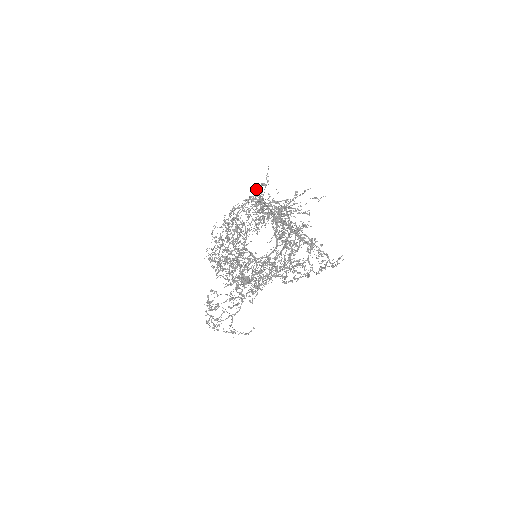
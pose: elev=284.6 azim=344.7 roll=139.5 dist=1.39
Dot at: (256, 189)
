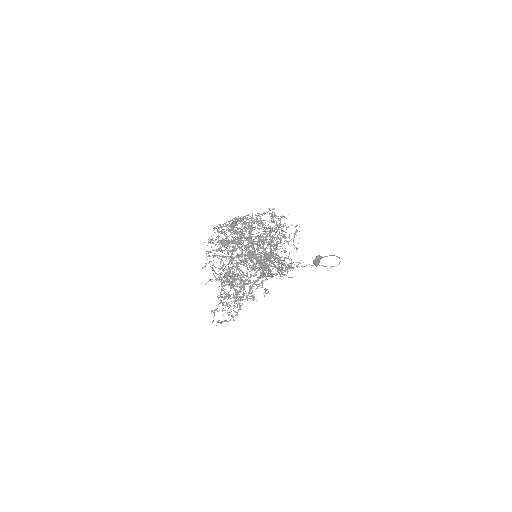
Dot at: occluded
